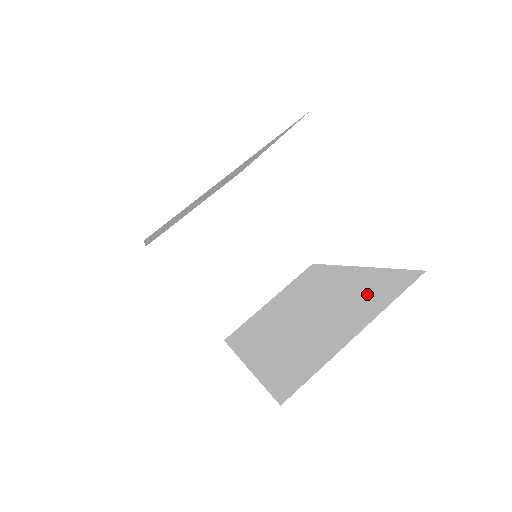
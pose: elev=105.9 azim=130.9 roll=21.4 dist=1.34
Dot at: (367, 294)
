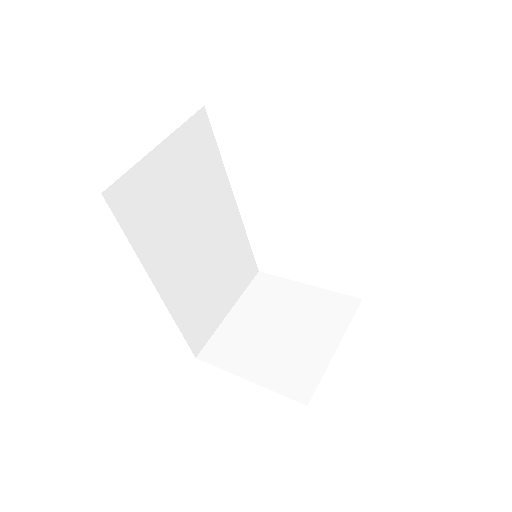
Dot at: occluded
